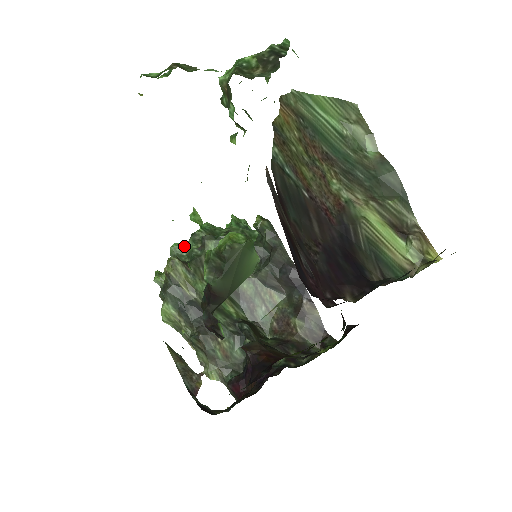
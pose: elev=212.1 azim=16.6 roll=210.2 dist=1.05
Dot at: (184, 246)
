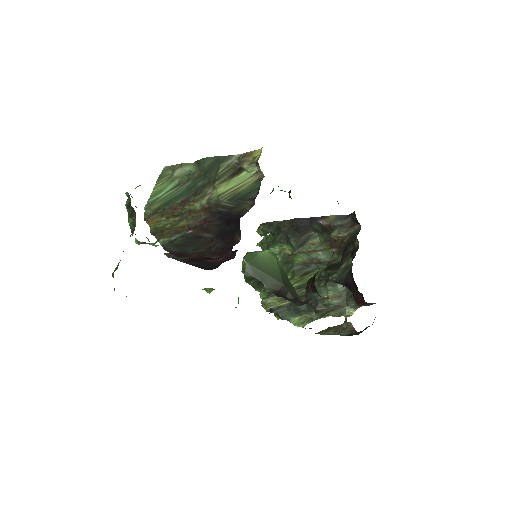
Dot at: occluded
